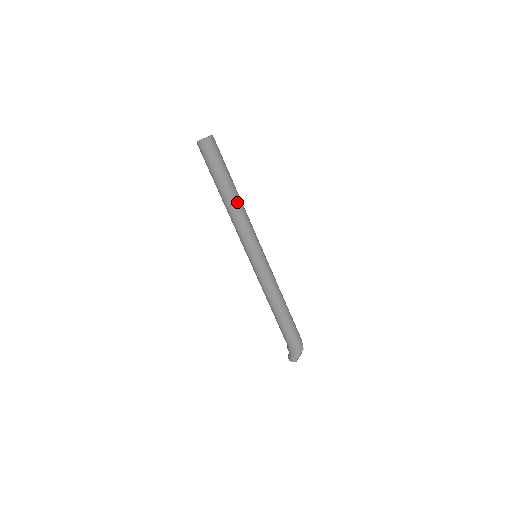
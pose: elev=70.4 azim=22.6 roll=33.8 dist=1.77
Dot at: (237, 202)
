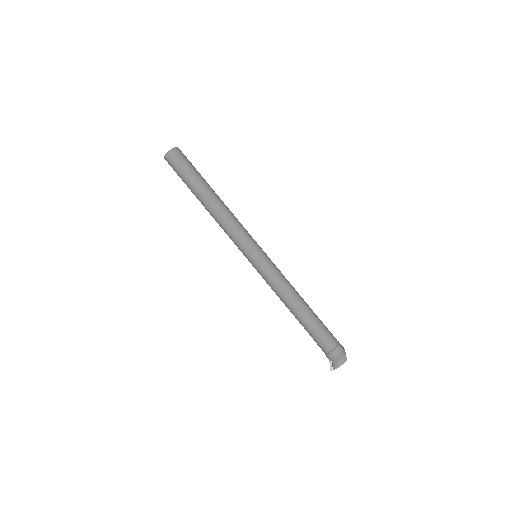
Dot at: (222, 201)
